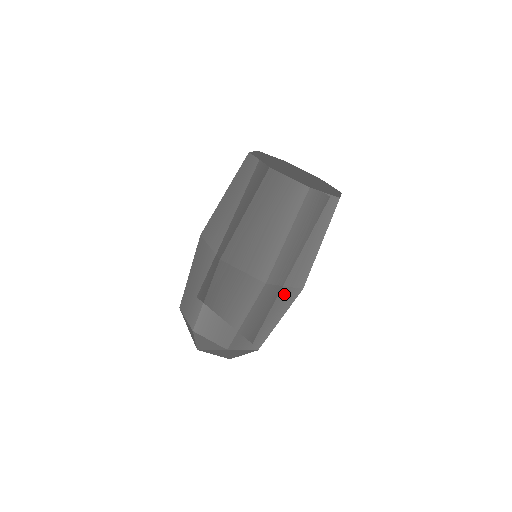
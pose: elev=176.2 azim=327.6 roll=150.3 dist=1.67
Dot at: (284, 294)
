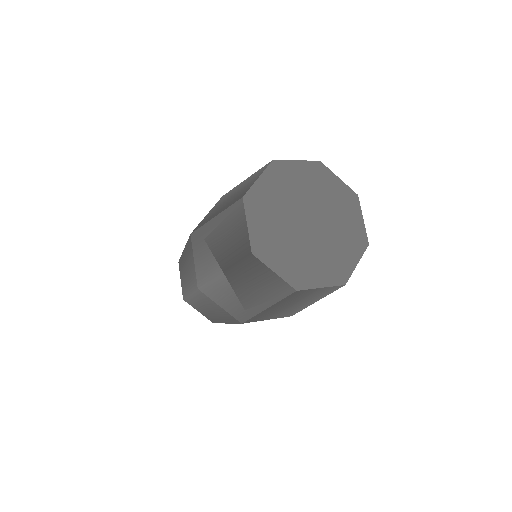
Dot at: occluded
